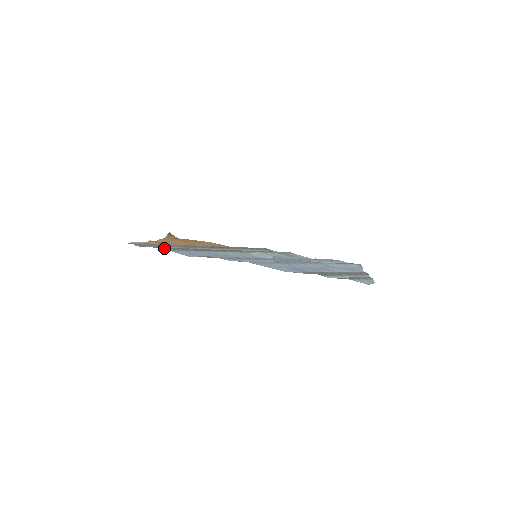
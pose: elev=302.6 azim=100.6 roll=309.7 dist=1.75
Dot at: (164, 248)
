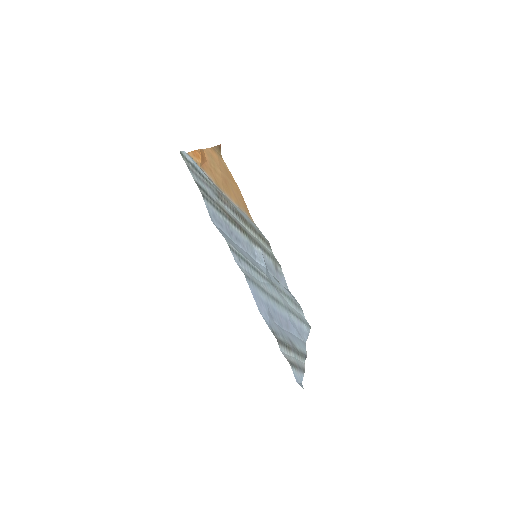
Dot at: (202, 190)
